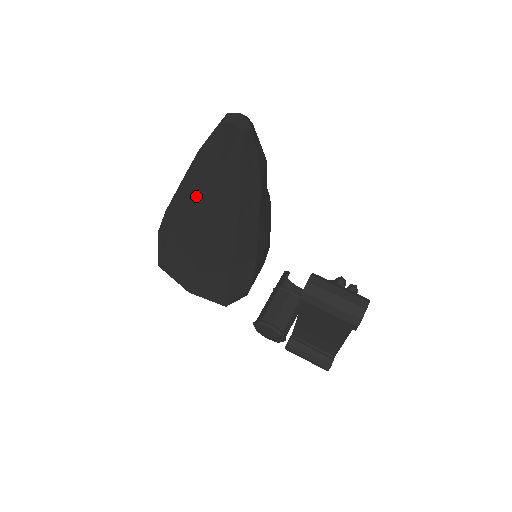
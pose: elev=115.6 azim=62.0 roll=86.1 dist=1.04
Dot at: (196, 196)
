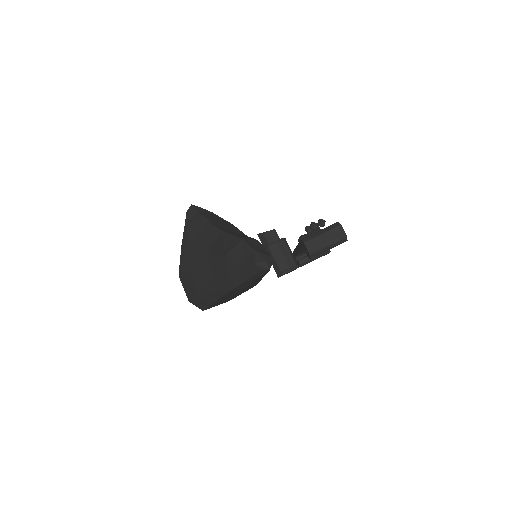
Dot at: (240, 287)
